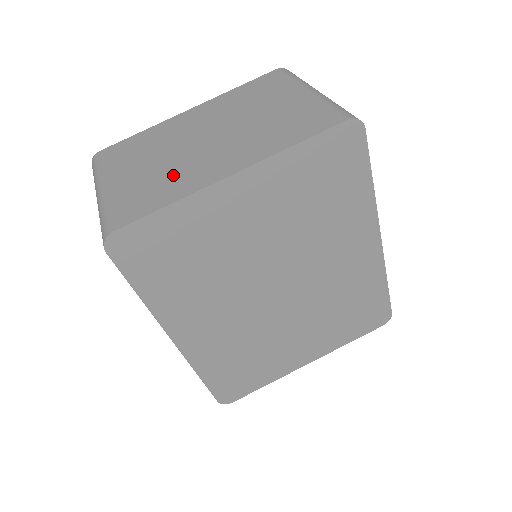
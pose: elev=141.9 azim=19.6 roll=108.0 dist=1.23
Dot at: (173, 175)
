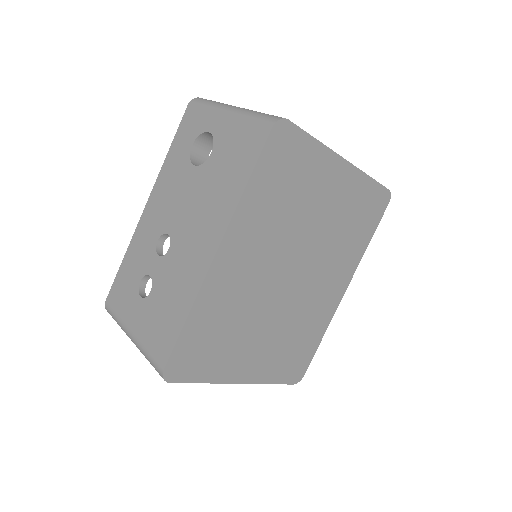
Dot at: occluded
